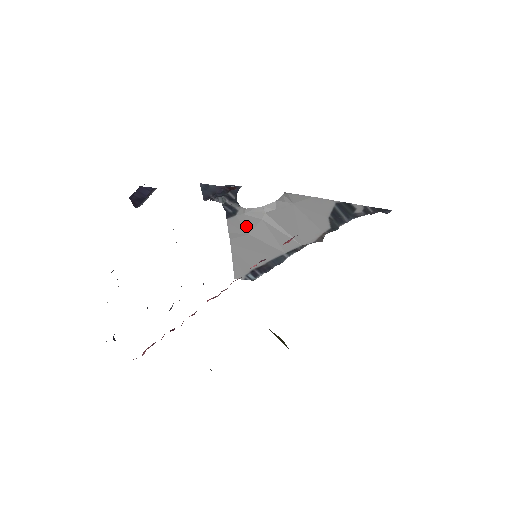
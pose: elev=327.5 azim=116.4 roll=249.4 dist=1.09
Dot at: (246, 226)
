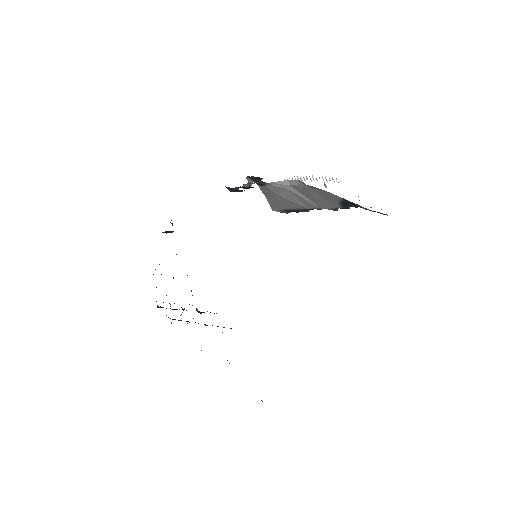
Dot at: (275, 191)
